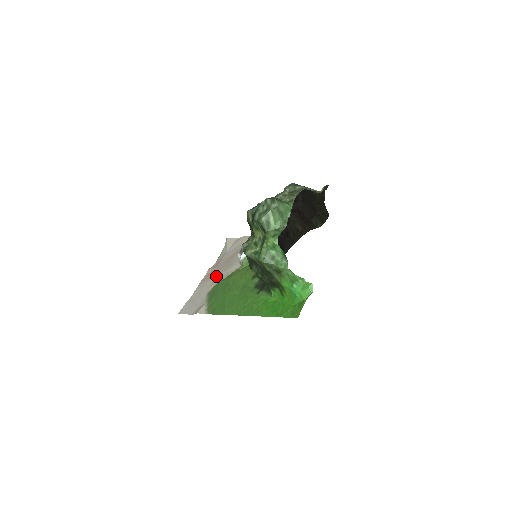
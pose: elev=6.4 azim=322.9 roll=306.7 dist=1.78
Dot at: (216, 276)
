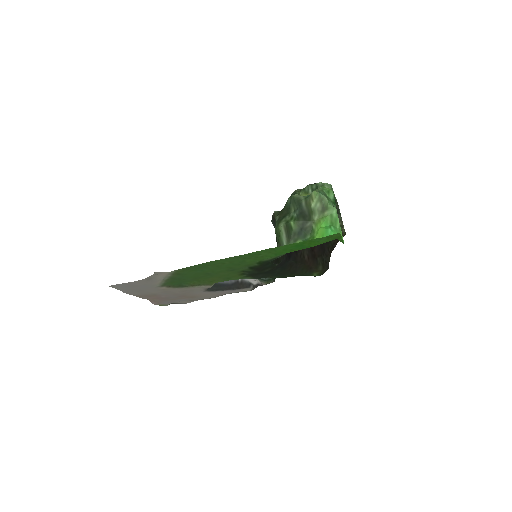
Dot at: (169, 291)
